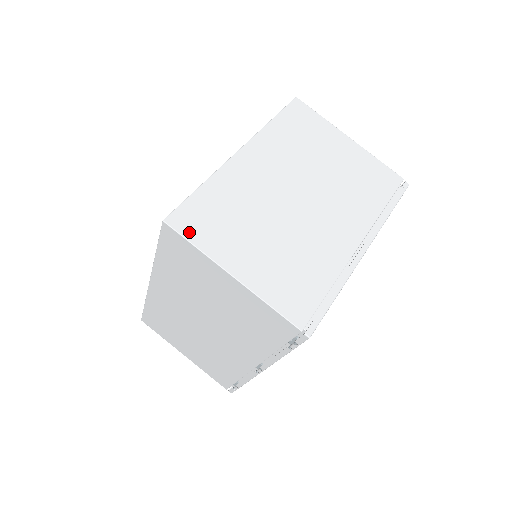
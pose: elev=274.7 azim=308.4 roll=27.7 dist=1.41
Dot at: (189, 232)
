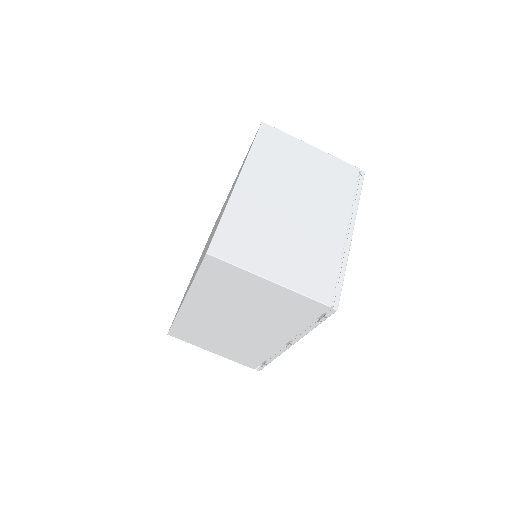
Dot at: (228, 256)
